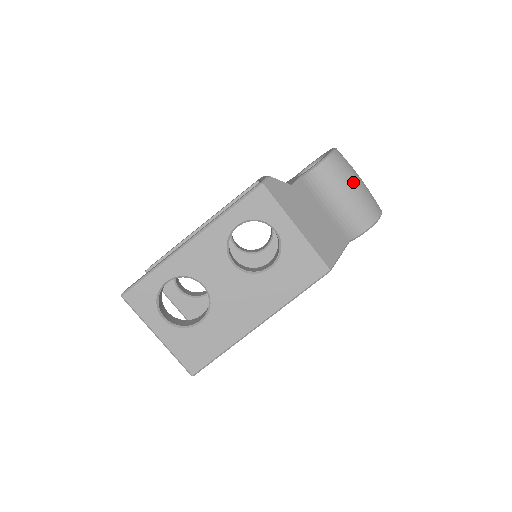
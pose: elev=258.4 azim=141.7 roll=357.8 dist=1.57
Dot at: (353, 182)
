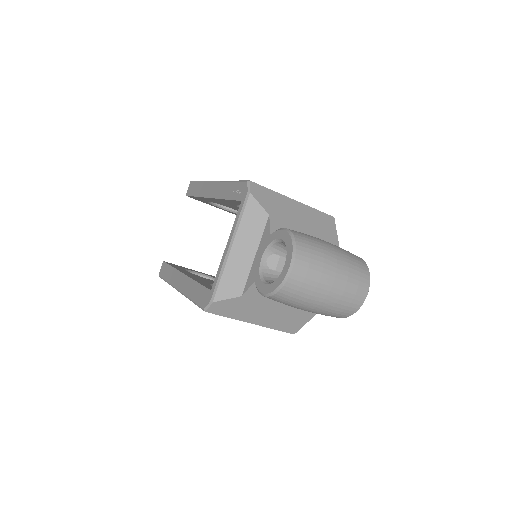
Dot at: (310, 306)
